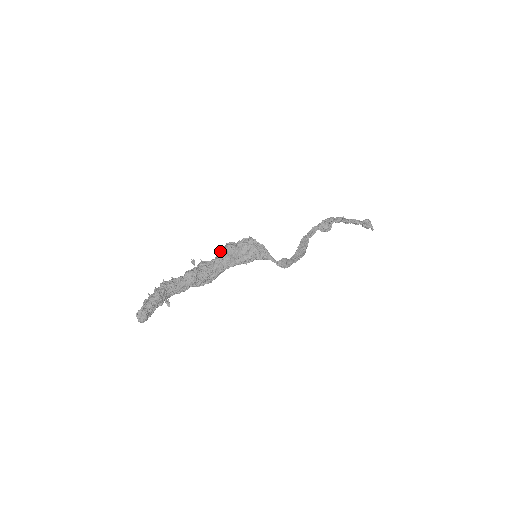
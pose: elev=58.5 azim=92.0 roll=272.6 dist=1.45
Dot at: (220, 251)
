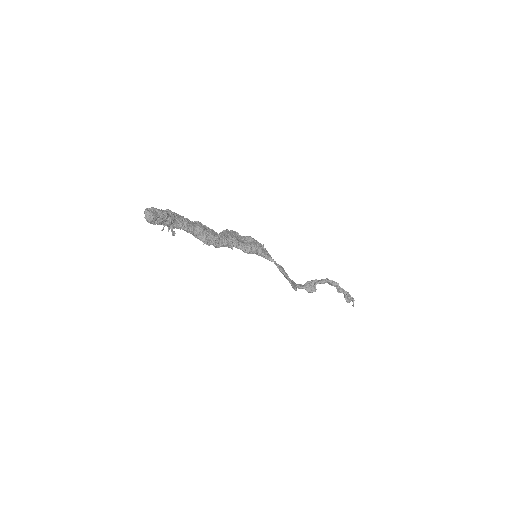
Dot at: (225, 230)
